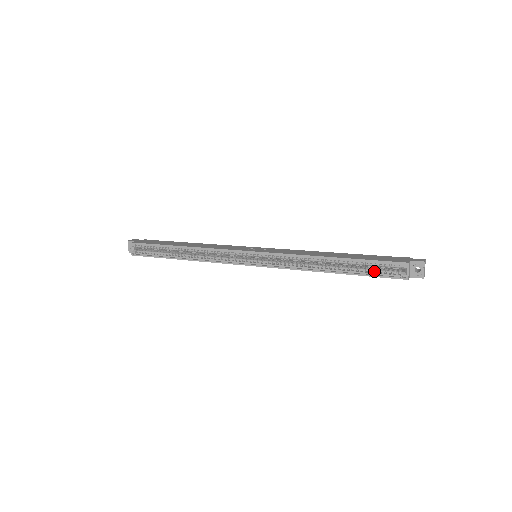
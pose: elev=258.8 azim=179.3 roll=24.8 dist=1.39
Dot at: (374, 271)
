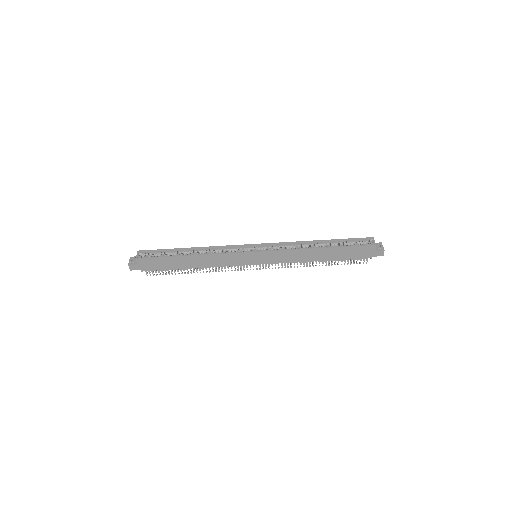
Dot at: (352, 245)
